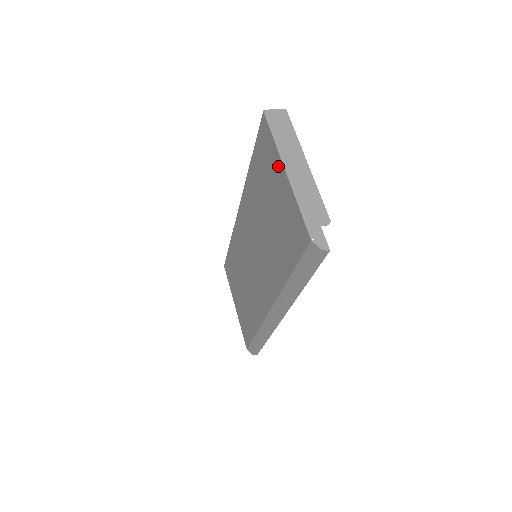
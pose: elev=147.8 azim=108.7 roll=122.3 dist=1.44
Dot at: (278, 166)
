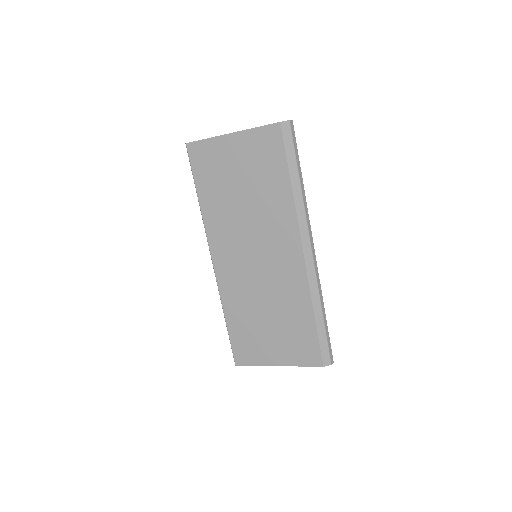
Dot at: (223, 143)
